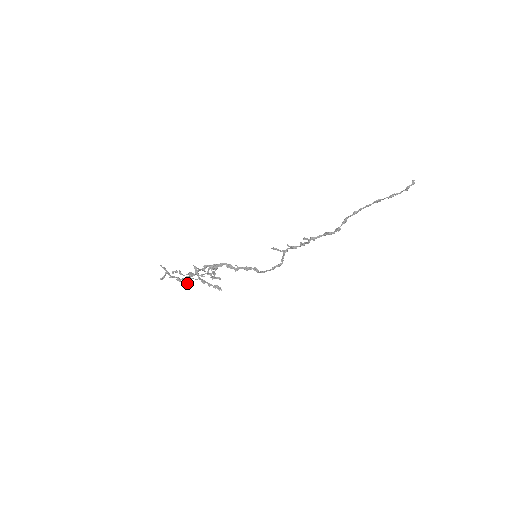
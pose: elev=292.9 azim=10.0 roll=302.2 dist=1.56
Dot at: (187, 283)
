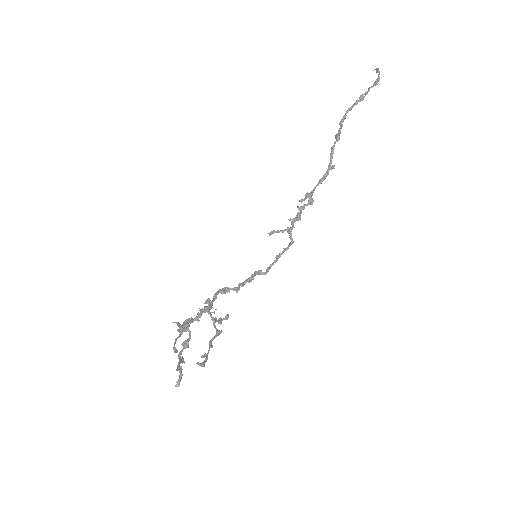
Dot at: (176, 352)
